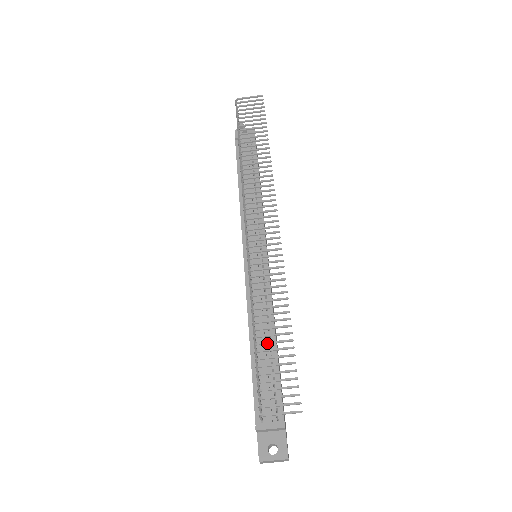
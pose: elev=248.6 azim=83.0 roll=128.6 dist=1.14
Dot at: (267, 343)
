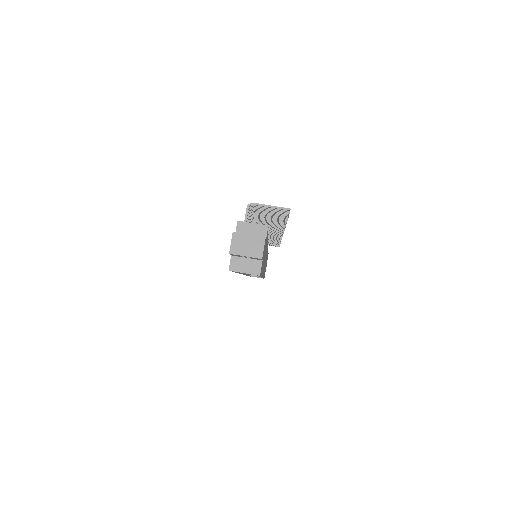
Dot at: (263, 215)
